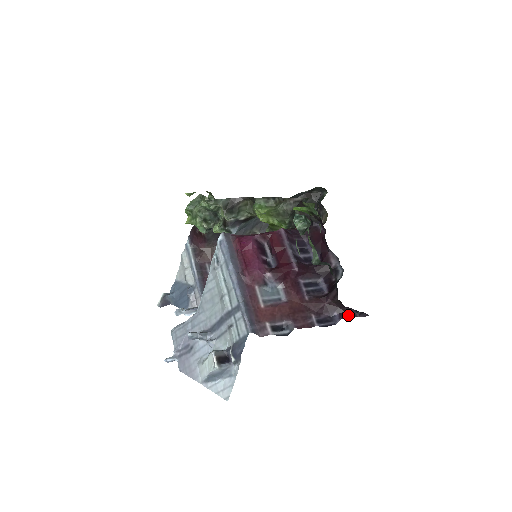
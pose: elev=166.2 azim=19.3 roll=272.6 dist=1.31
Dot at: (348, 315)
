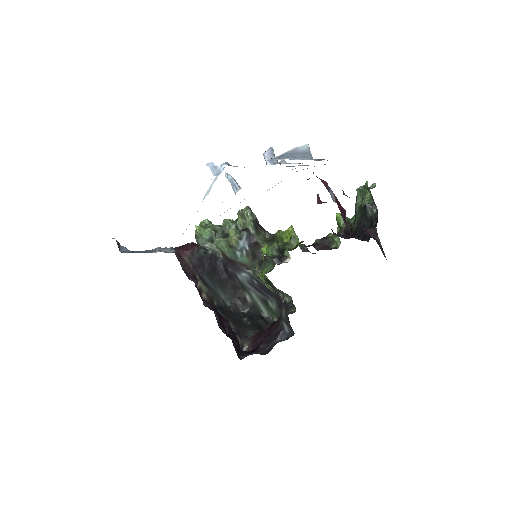
Dot at: (377, 243)
